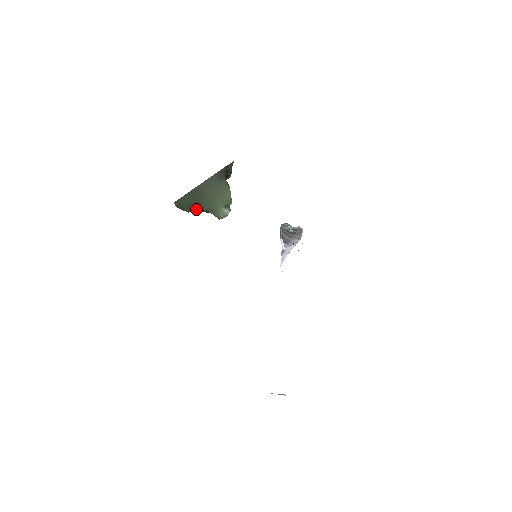
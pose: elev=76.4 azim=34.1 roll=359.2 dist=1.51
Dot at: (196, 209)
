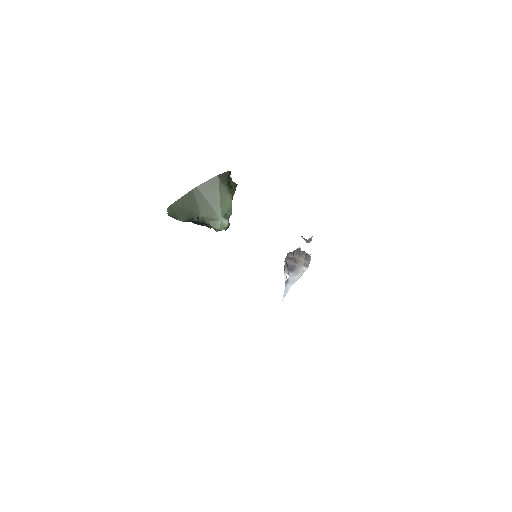
Dot at: (191, 217)
